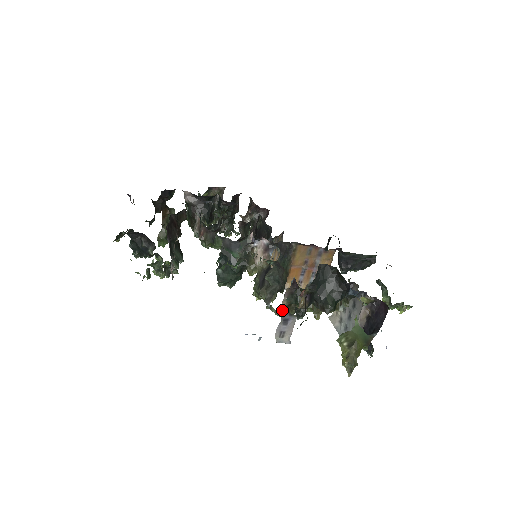
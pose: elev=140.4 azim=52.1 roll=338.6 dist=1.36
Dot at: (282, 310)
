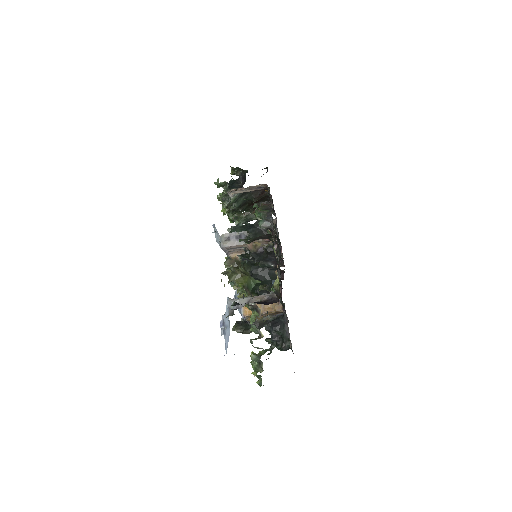
Dot at: (234, 257)
